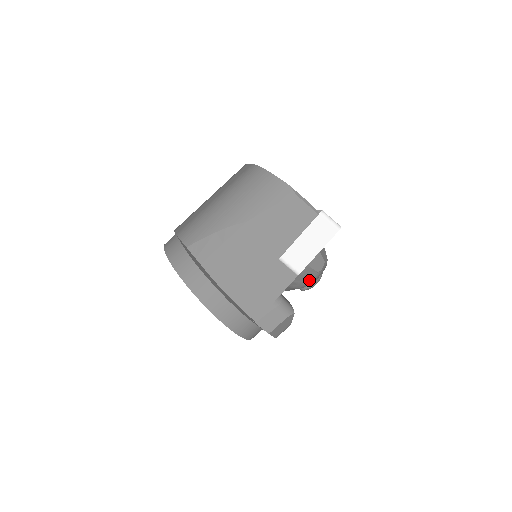
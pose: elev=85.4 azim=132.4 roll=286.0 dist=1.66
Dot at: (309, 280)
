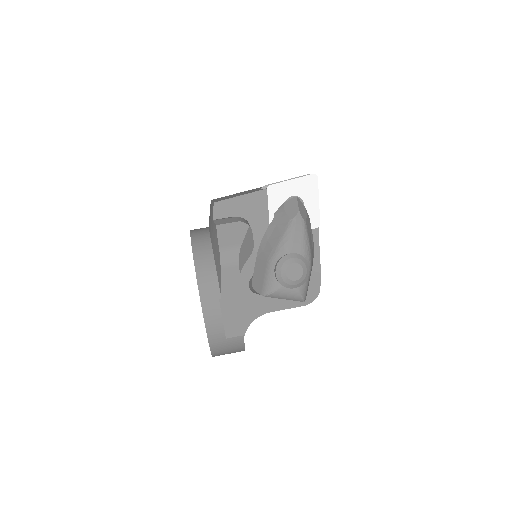
Dot at: (282, 235)
